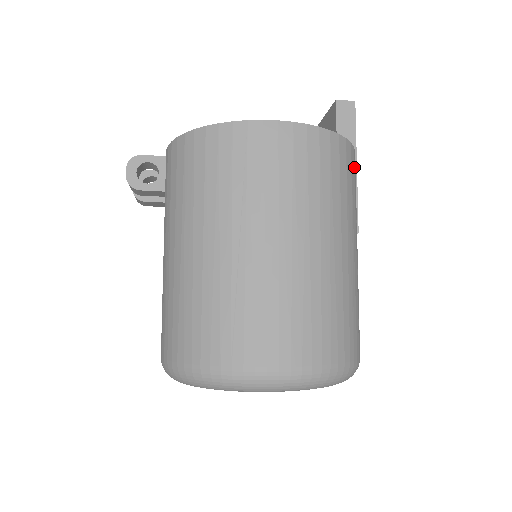
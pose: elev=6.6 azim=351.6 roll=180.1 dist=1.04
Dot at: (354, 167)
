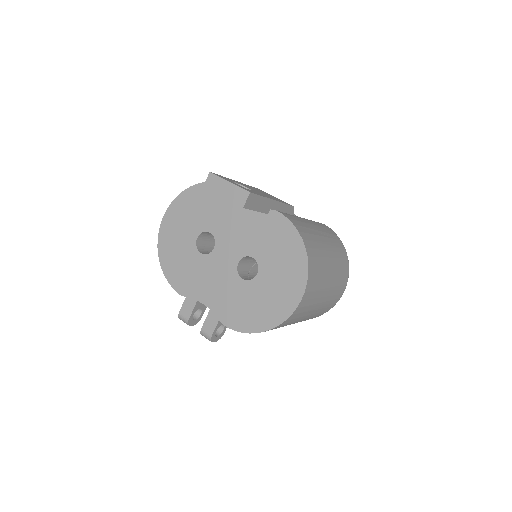
Dot at: (303, 233)
